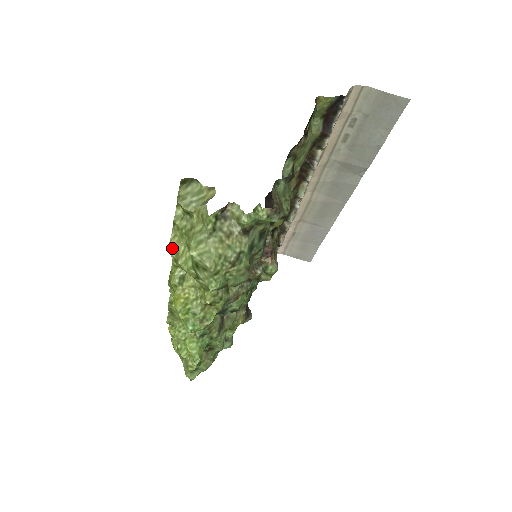
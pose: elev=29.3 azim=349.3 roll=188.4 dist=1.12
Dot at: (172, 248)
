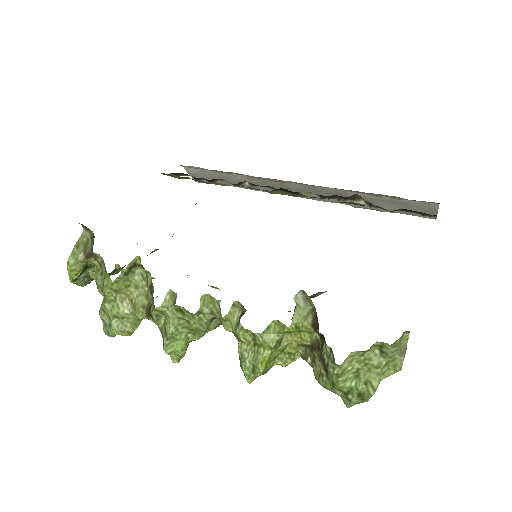
Dot at: (343, 366)
